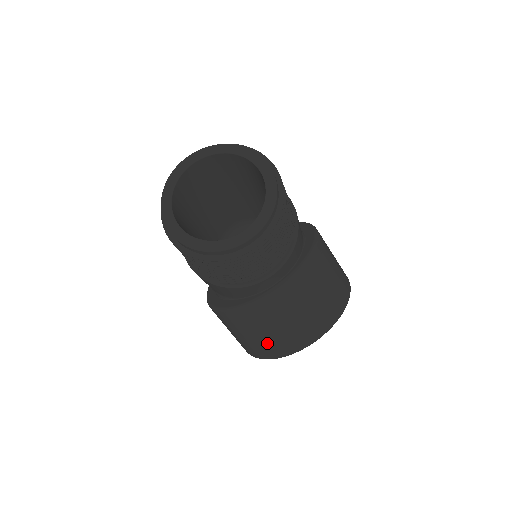
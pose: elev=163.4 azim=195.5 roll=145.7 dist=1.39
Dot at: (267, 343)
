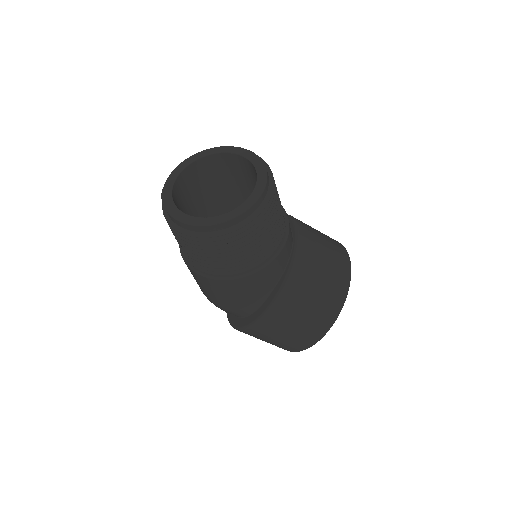
Dot at: (323, 306)
